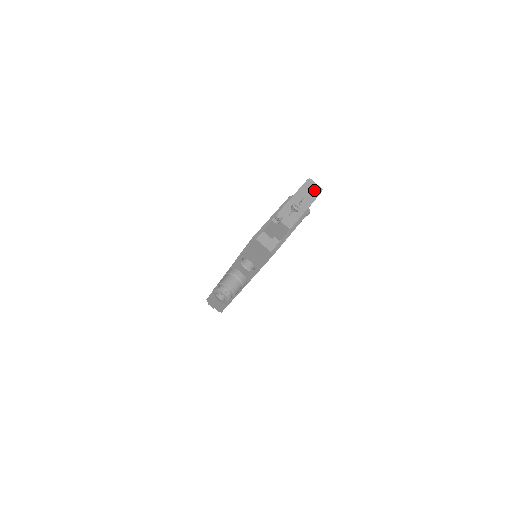
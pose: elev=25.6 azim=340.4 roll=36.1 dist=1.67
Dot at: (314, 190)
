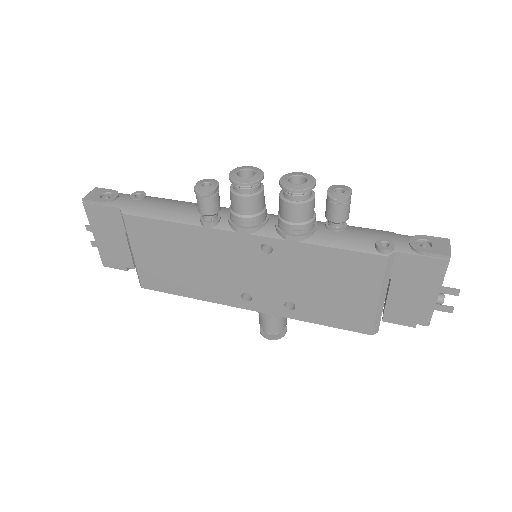
Dot at: occluded
